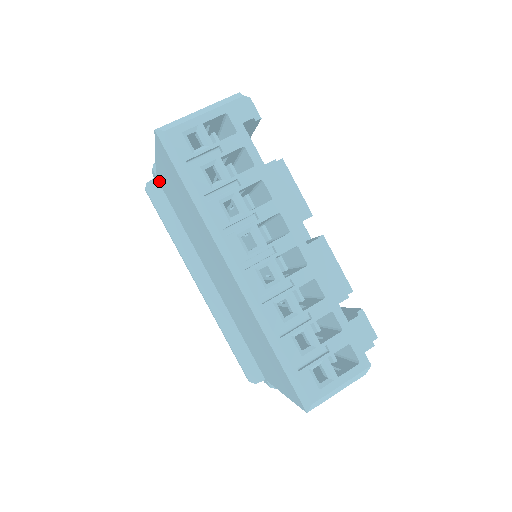
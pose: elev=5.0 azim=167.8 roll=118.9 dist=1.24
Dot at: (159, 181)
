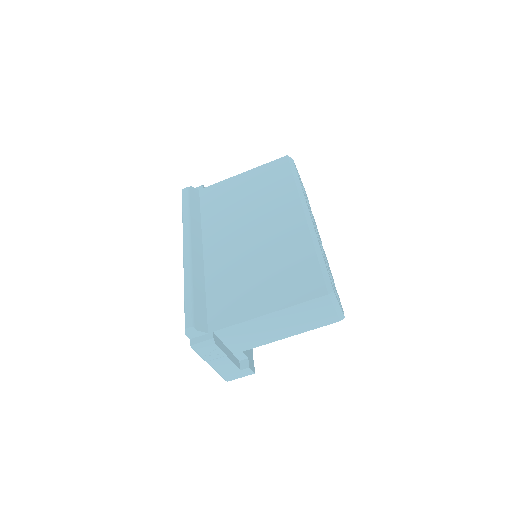
Dot at: (204, 191)
